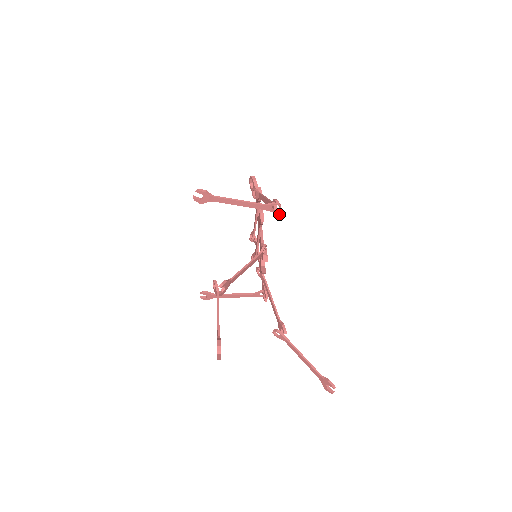
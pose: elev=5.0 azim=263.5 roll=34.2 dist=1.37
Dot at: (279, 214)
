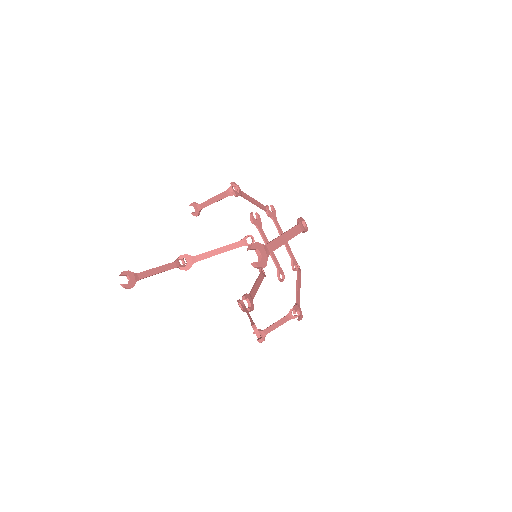
Dot at: (233, 191)
